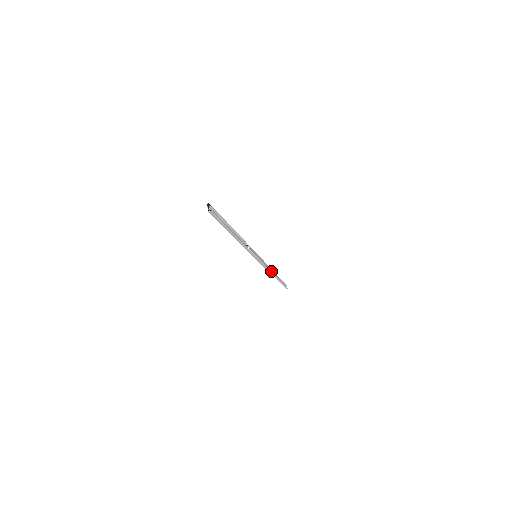
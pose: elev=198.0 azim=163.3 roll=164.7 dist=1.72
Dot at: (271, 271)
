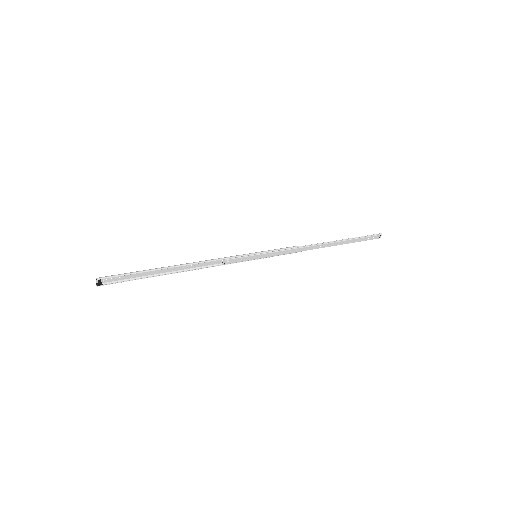
Dot at: (311, 249)
